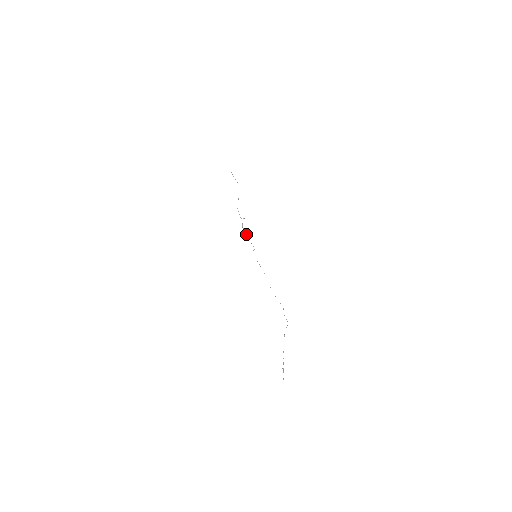
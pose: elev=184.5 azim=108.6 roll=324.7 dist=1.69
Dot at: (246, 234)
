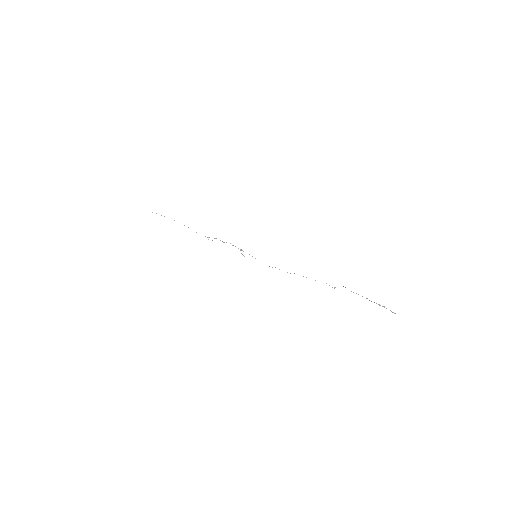
Dot at: (230, 243)
